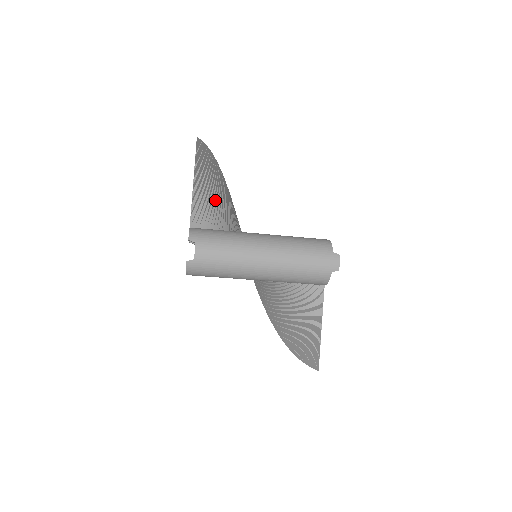
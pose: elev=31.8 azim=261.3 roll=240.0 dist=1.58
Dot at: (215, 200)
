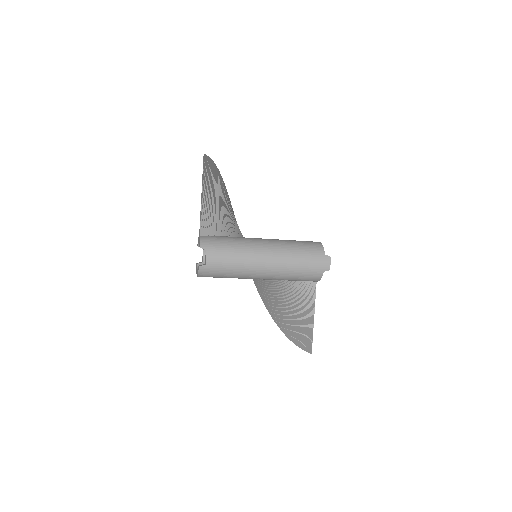
Dot at: (219, 207)
